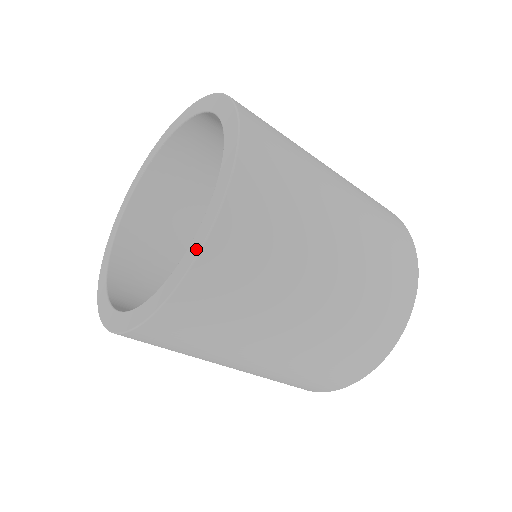
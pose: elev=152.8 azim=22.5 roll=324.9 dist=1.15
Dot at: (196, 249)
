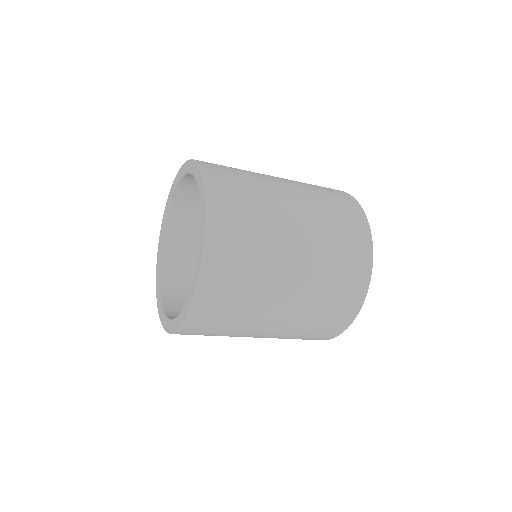
Dot at: (181, 321)
